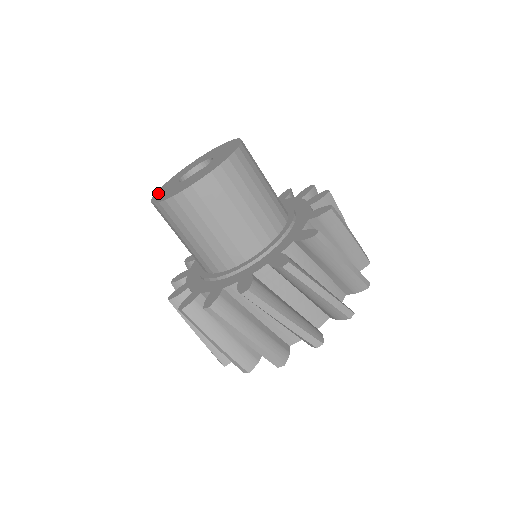
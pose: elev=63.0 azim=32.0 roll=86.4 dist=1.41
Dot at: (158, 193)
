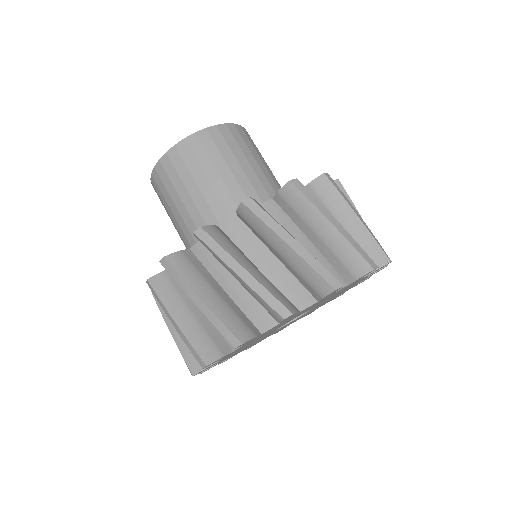
Dot at: occluded
